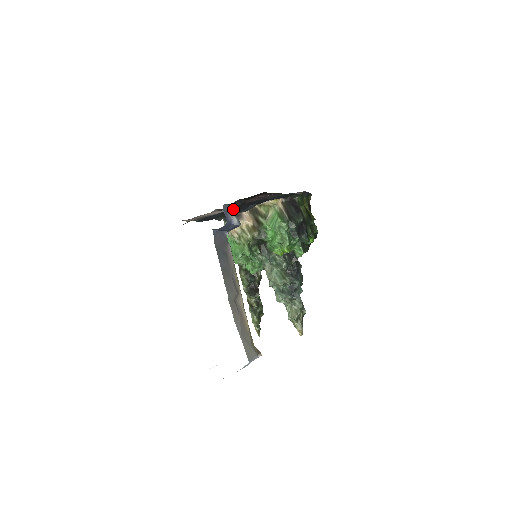
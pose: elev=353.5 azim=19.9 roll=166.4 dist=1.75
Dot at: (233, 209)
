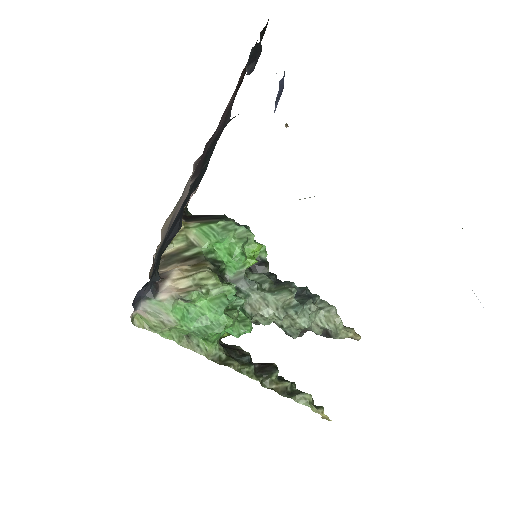
Dot at: occluded
